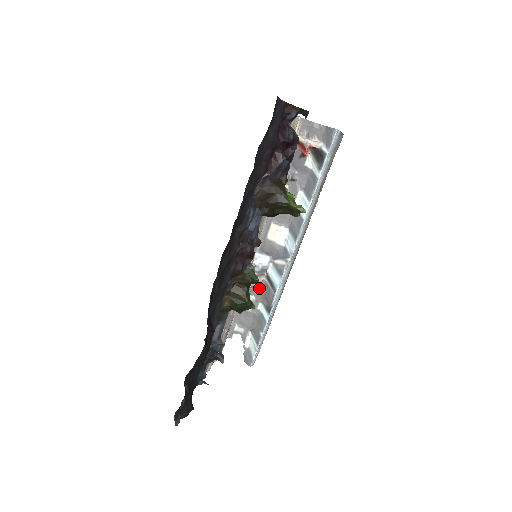
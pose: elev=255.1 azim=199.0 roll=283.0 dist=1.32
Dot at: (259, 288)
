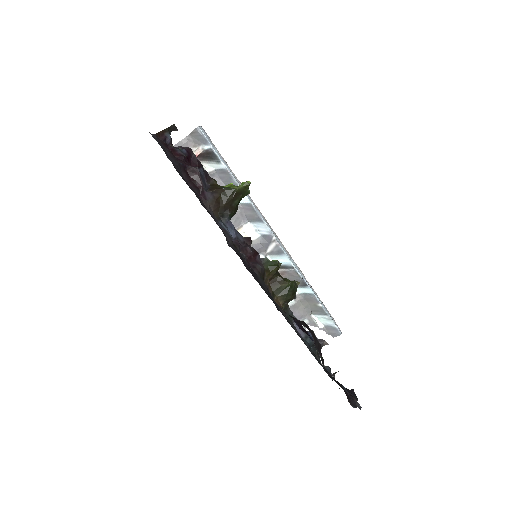
Dot at: occluded
